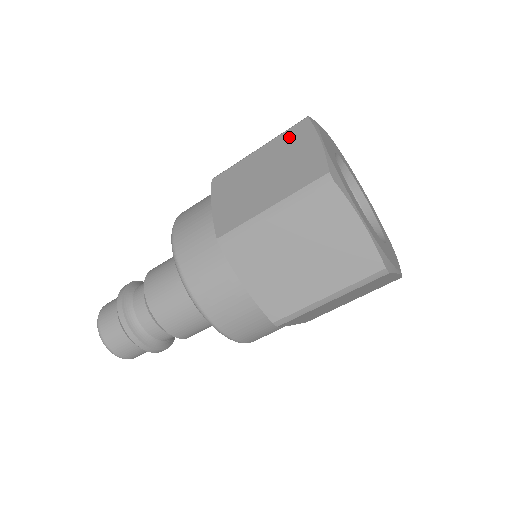
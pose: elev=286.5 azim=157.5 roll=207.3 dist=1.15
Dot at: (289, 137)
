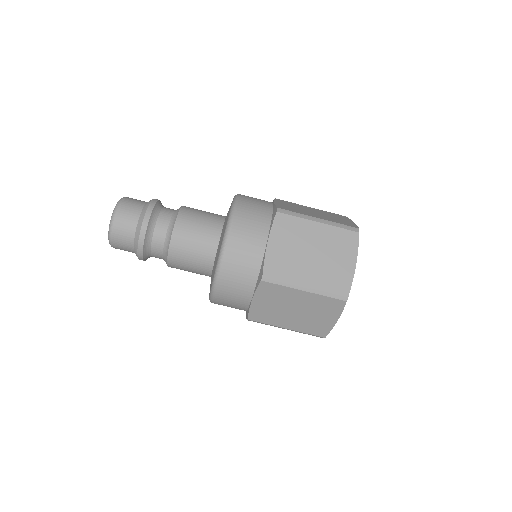
Dot at: (341, 237)
